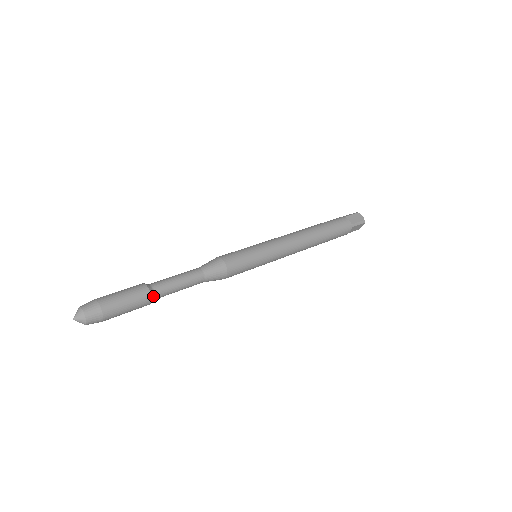
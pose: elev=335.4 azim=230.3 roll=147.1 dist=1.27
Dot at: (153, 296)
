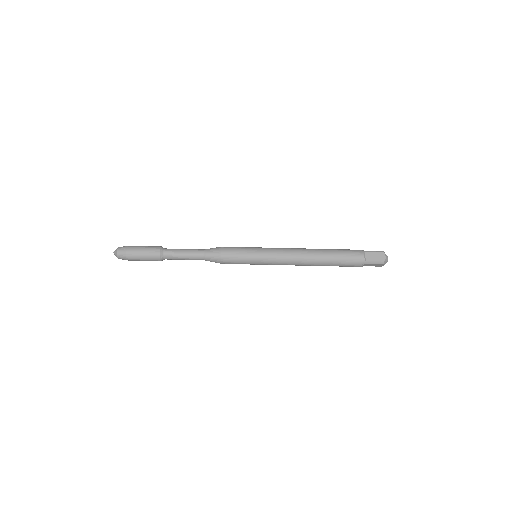
Dot at: (164, 259)
